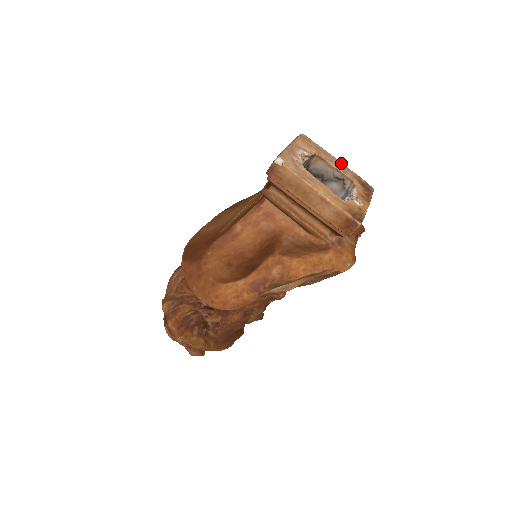
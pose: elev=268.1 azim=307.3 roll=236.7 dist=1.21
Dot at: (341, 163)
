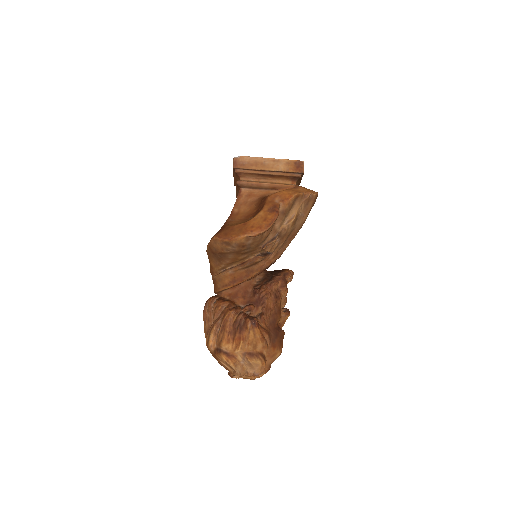
Dot at: occluded
